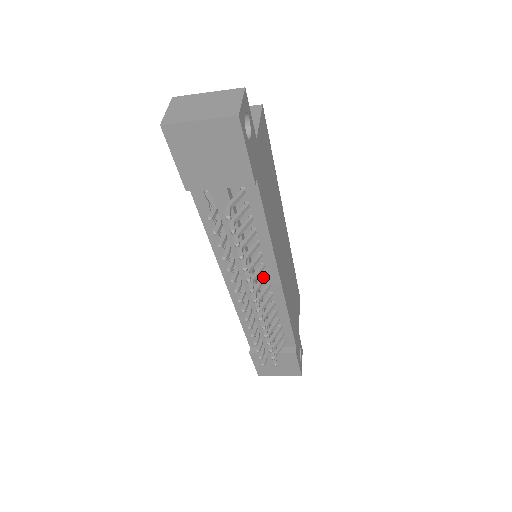
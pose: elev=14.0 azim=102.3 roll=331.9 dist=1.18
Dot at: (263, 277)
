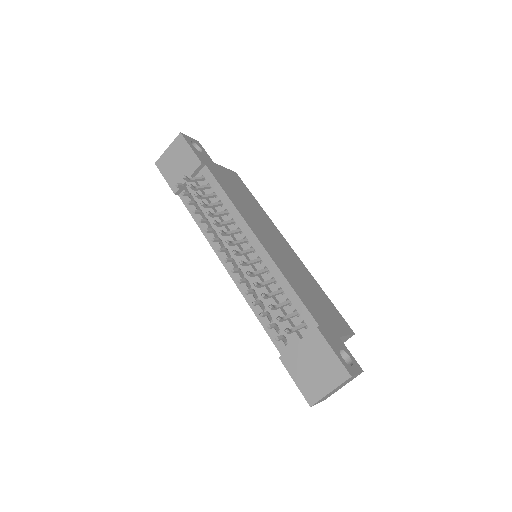
Dot at: (242, 240)
